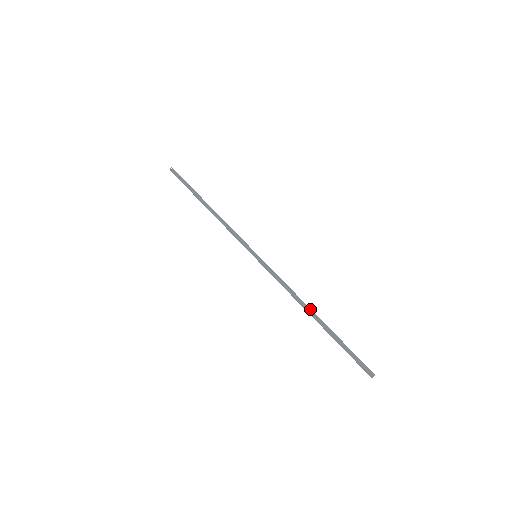
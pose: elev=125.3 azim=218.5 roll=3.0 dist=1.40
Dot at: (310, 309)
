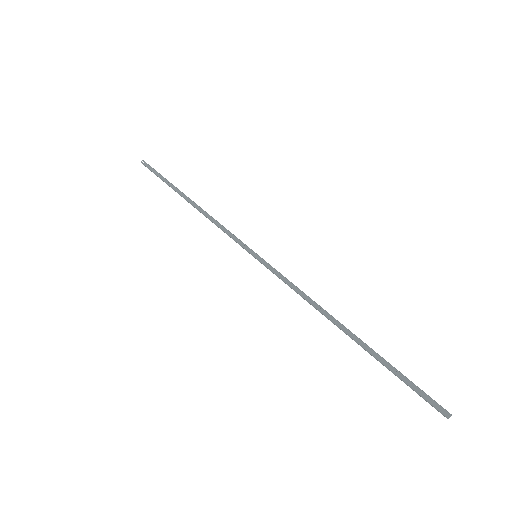
Dot at: (337, 322)
